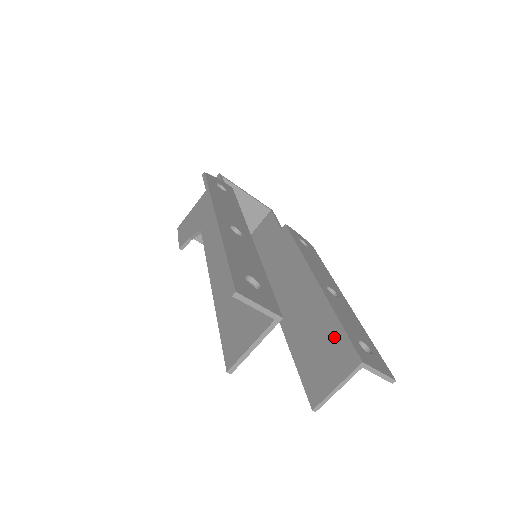
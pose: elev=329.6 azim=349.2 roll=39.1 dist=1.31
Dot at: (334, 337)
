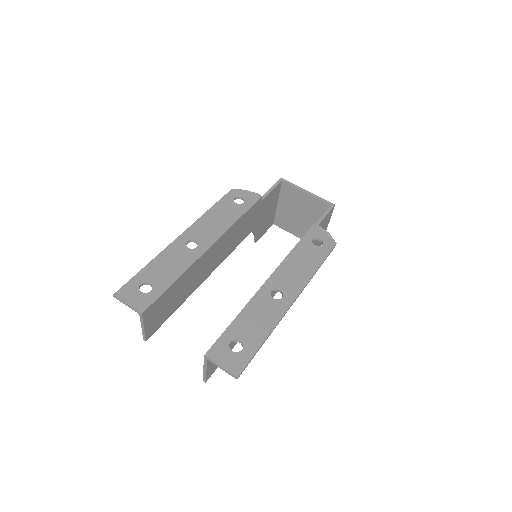
Dot at: occluded
